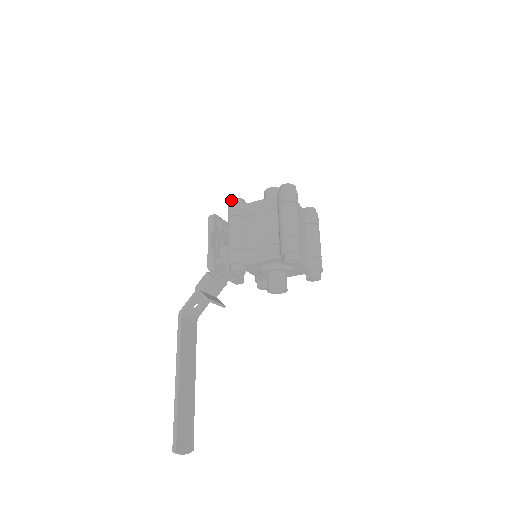
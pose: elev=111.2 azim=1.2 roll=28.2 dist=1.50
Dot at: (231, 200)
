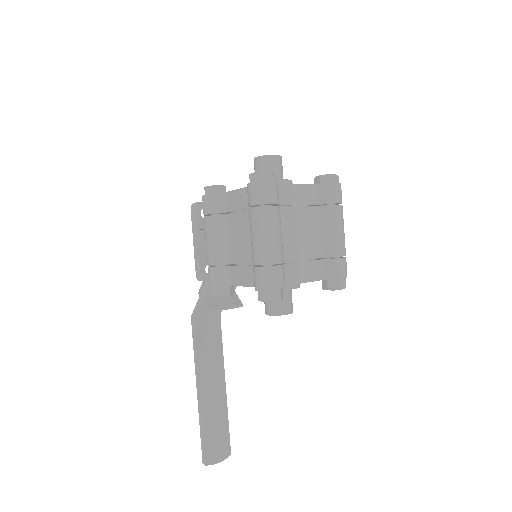
Dot at: (204, 189)
